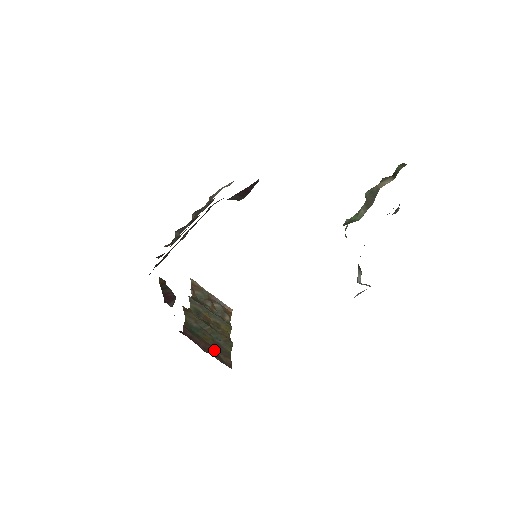
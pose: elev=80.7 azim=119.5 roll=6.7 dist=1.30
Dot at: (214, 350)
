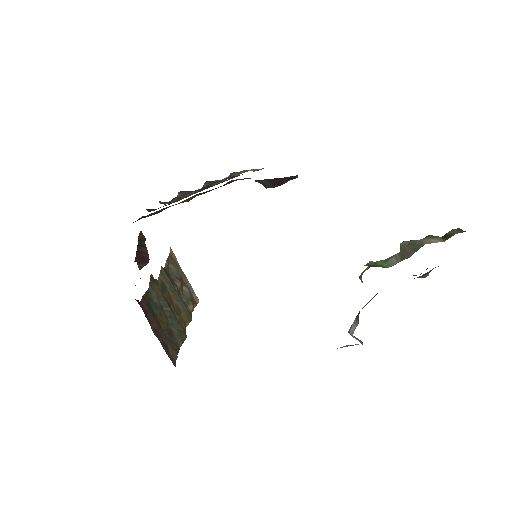
Dot at: (164, 337)
